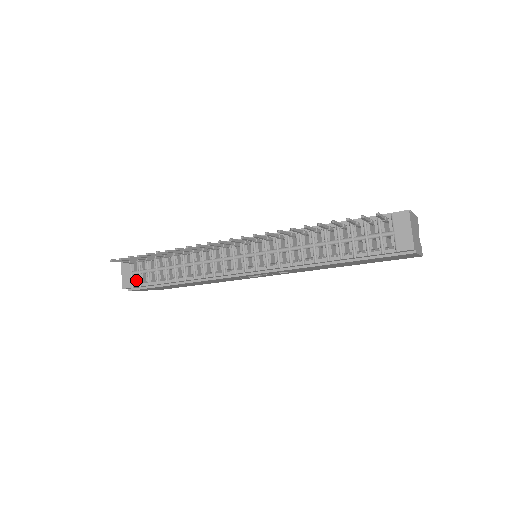
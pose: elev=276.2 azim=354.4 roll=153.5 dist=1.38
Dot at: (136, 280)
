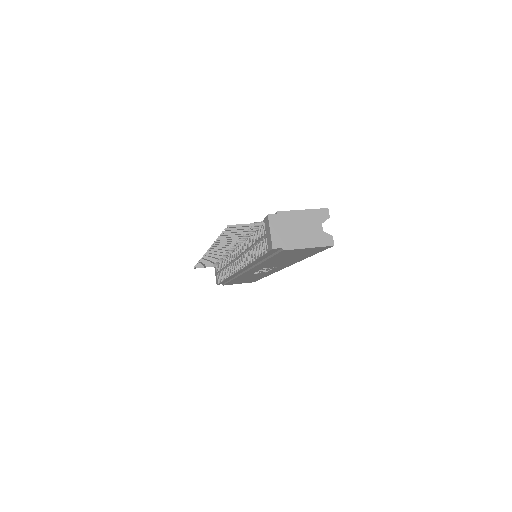
Dot at: occluded
